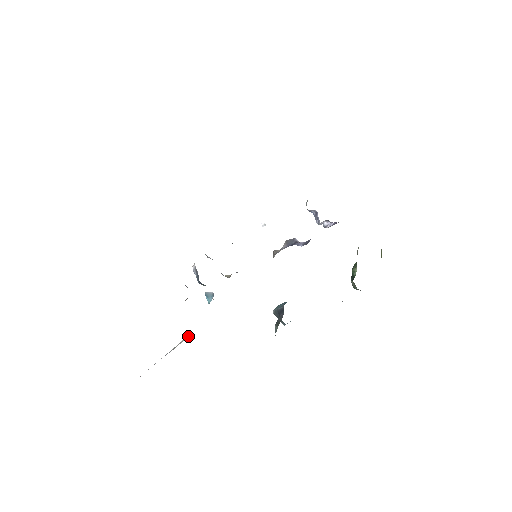
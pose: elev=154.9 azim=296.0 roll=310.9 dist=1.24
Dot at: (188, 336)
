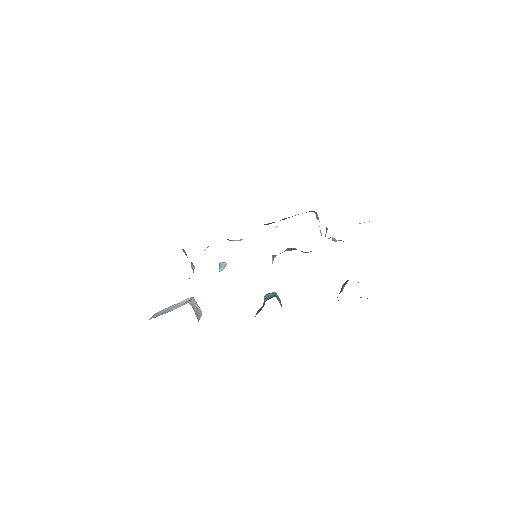
Dot at: (188, 301)
